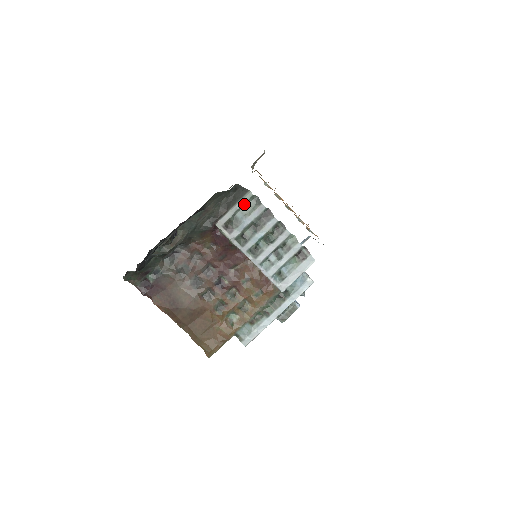
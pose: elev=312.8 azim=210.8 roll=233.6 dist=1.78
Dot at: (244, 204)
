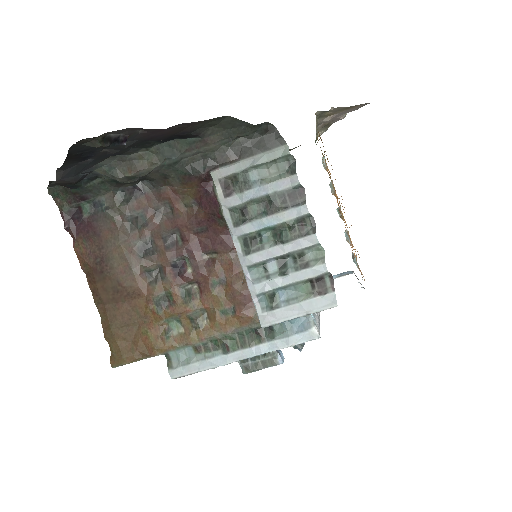
Dot at: (269, 161)
